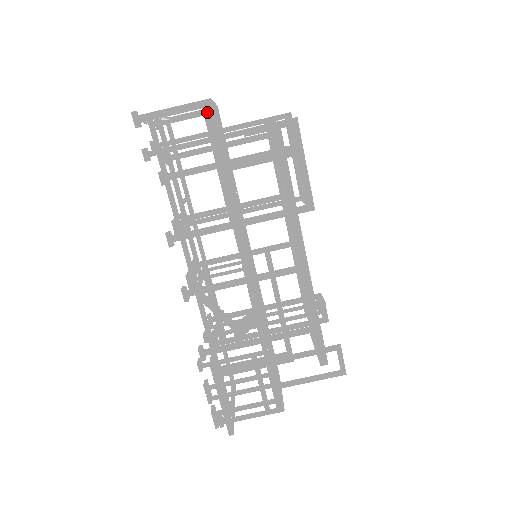
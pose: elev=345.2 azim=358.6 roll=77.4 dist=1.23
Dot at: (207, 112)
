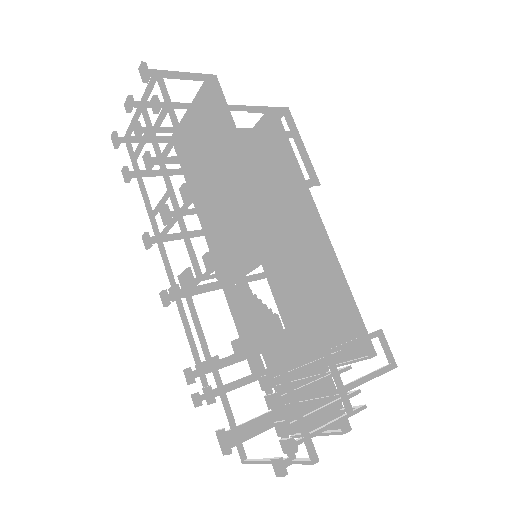
Dot at: (214, 84)
